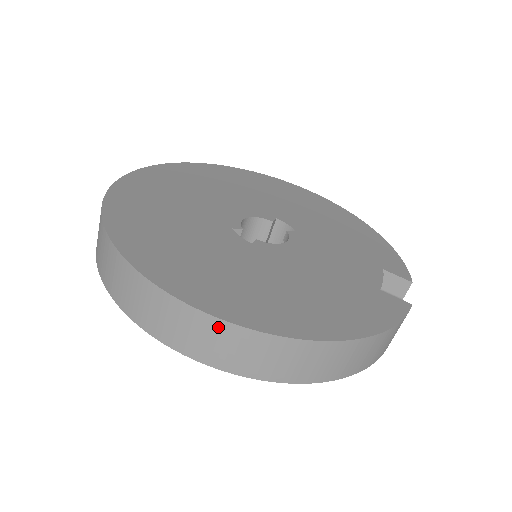
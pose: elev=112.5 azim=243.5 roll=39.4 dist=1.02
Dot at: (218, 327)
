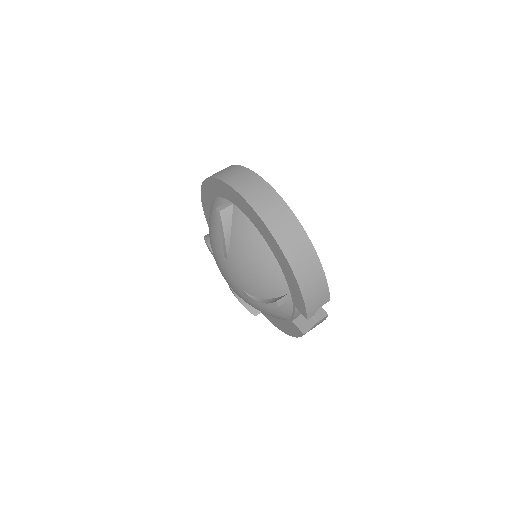
Dot at: (269, 190)
